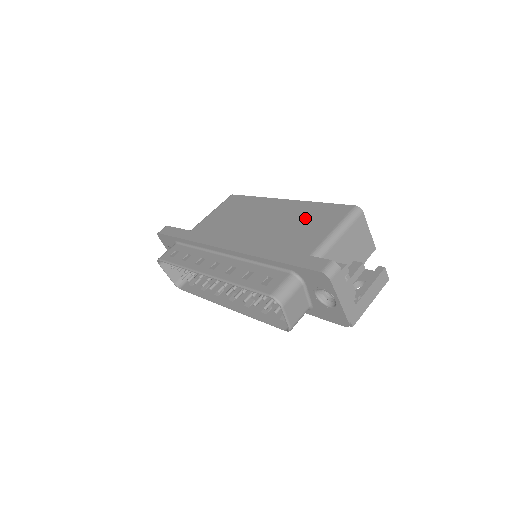
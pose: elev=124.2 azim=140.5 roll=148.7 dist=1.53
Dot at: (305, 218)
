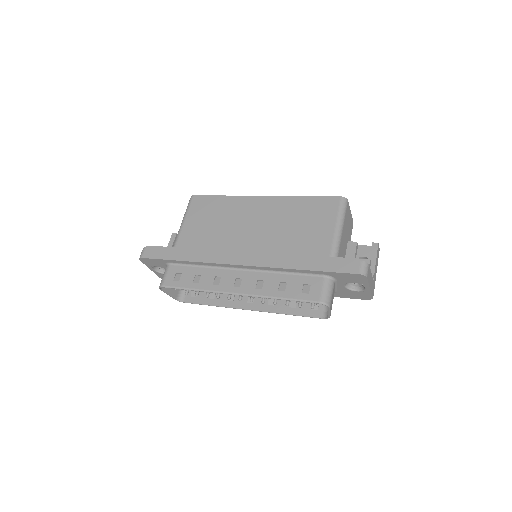
Dot at: (299, 216)
